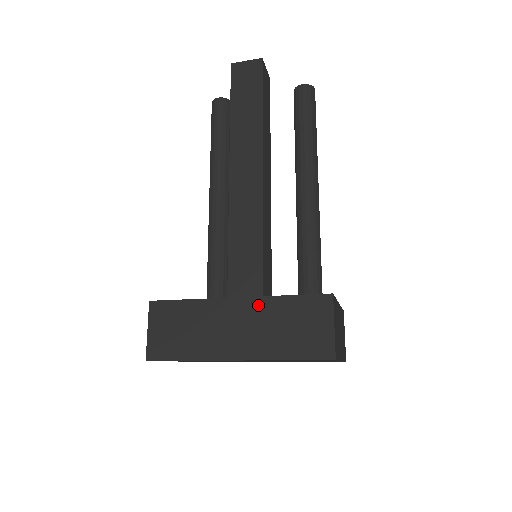
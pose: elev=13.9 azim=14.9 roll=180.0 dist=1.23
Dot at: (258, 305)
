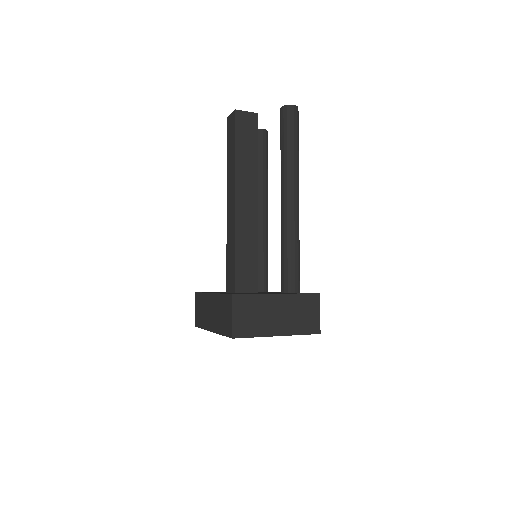
Dot at: (216, 299)
